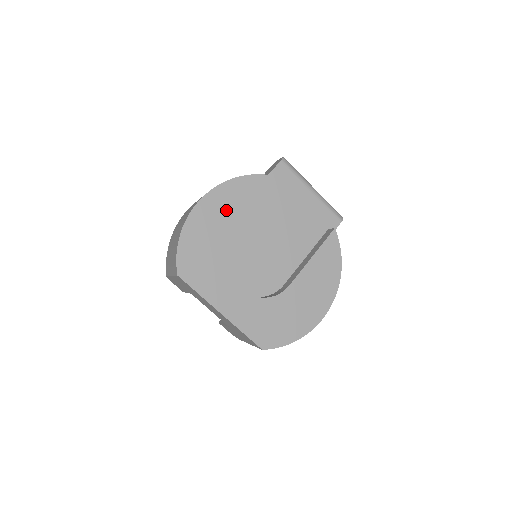
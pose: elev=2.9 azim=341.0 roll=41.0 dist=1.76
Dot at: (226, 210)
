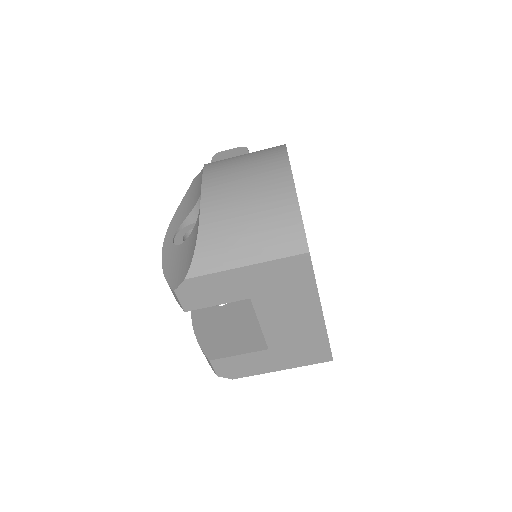
Dot at: occluded
